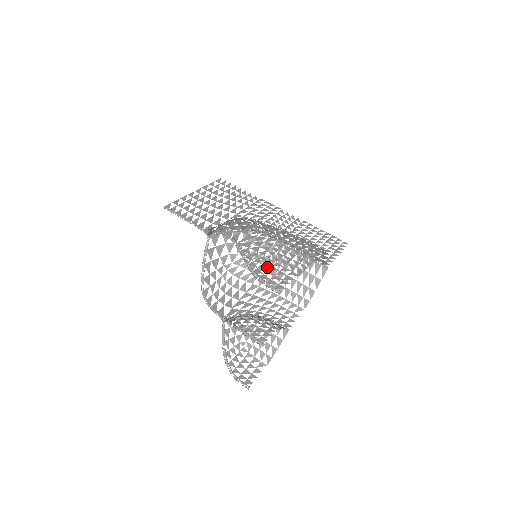
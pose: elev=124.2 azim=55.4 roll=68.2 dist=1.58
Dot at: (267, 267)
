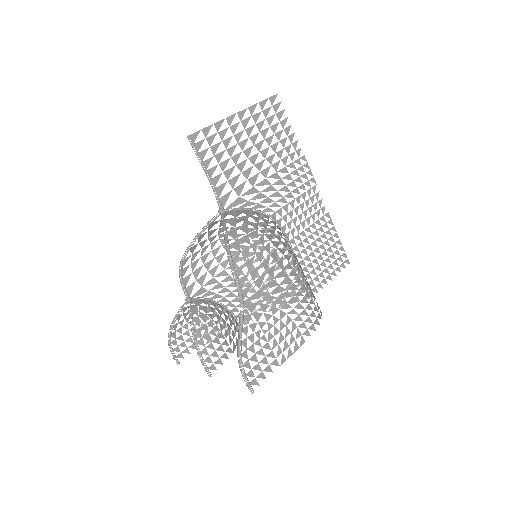
Dot at: occluded
